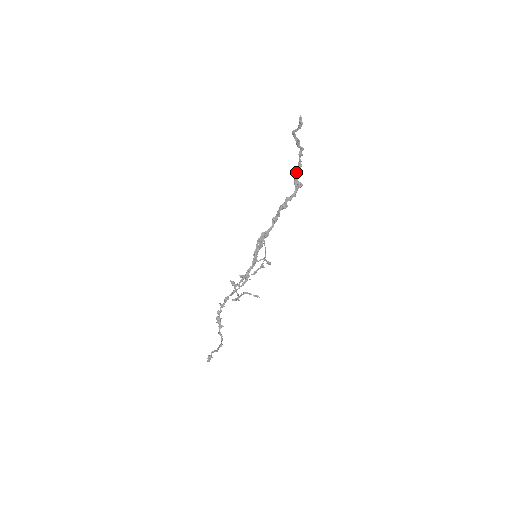
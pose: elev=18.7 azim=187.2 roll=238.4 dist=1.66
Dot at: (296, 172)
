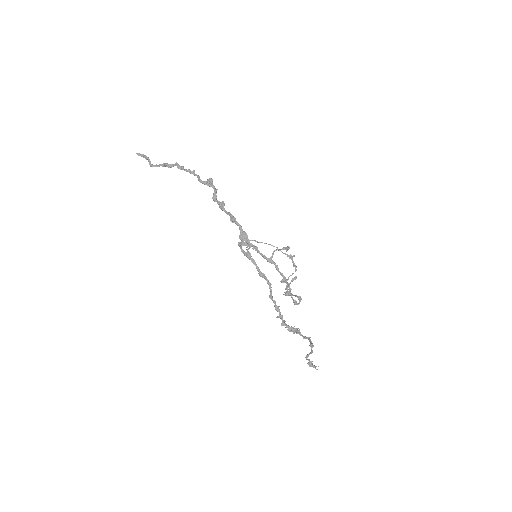
Dot at: (198, 179)
